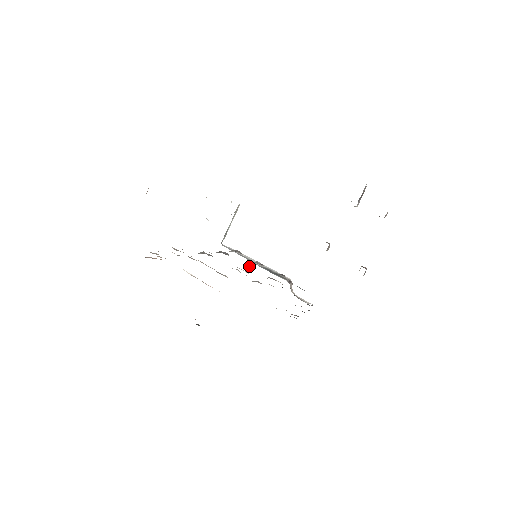
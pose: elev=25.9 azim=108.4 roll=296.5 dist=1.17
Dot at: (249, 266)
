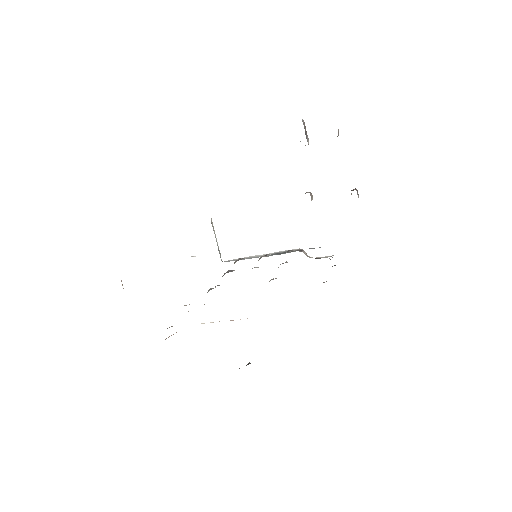
Dot at: (257, 267)
